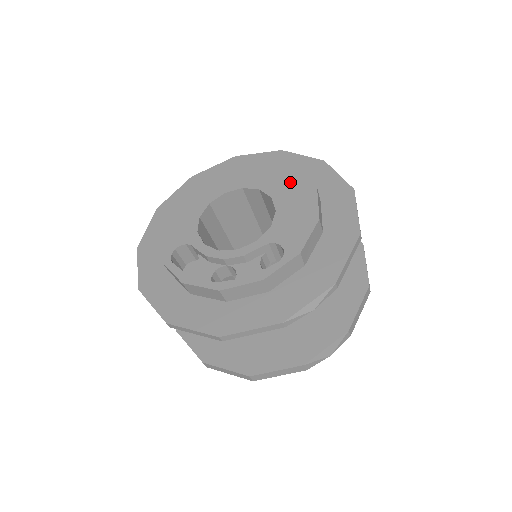
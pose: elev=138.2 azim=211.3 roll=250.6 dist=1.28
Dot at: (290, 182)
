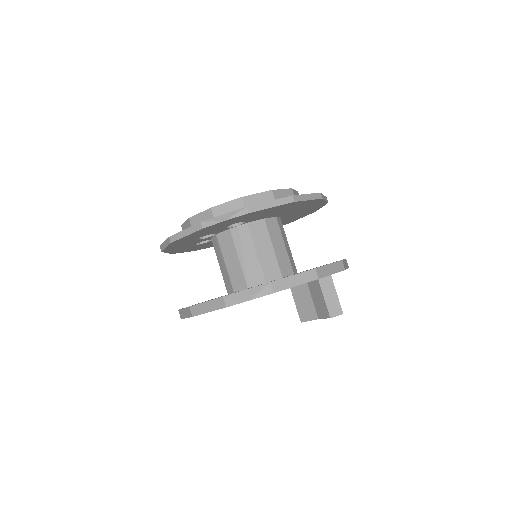
Dot at: occluded
